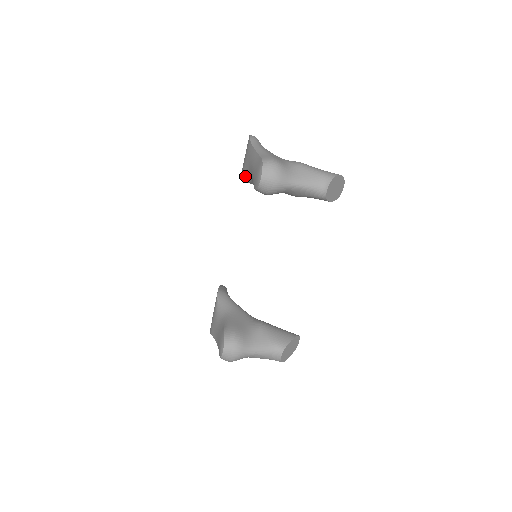
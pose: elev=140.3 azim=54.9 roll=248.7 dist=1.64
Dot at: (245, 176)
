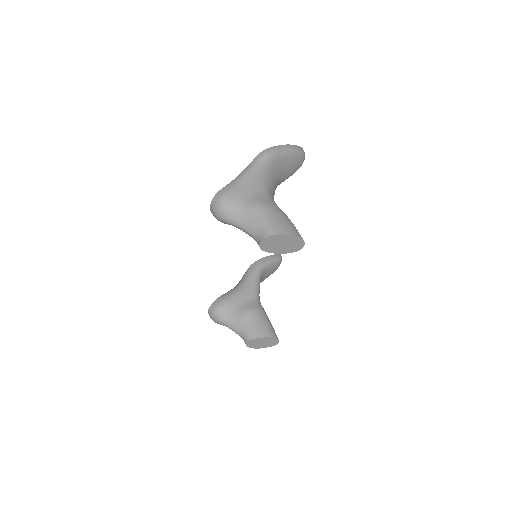
Dot at: occluded
